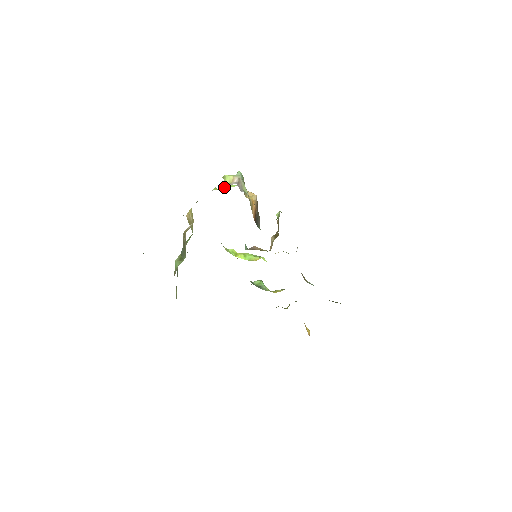
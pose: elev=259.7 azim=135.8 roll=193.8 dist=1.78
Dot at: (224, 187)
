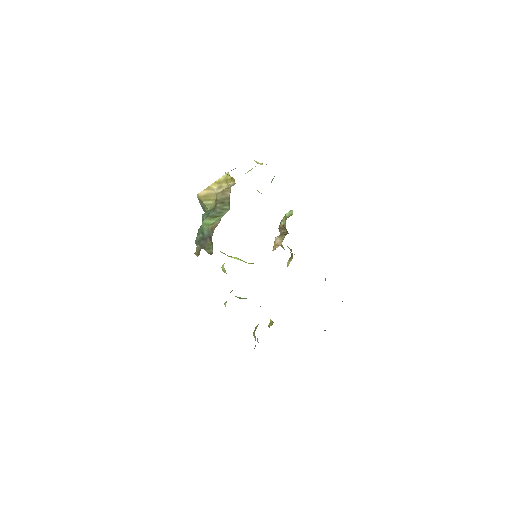
Dot at: occluded
